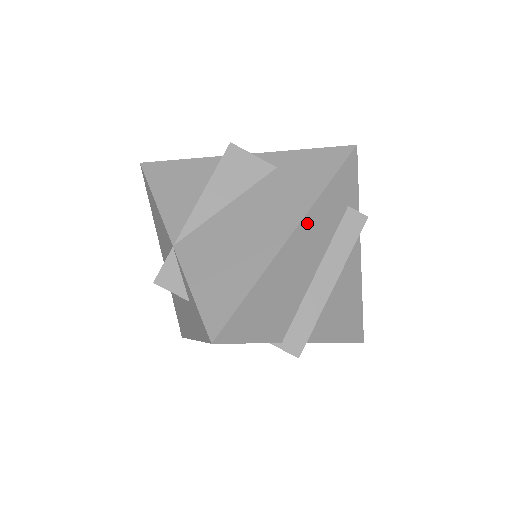
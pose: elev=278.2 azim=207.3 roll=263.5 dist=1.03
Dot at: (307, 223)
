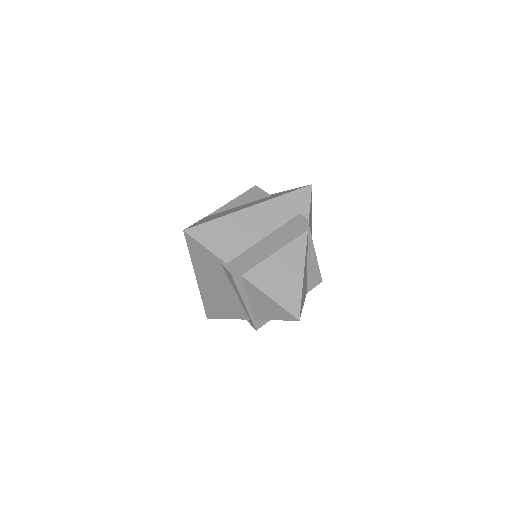
Dot at: (264, 206)
